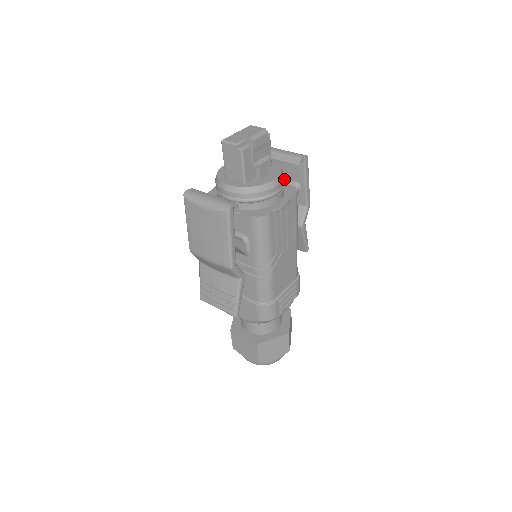
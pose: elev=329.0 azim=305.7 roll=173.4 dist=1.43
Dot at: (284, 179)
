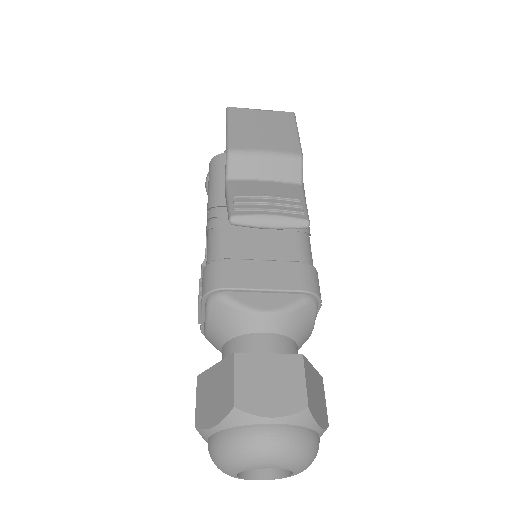
Dot at: occluded
